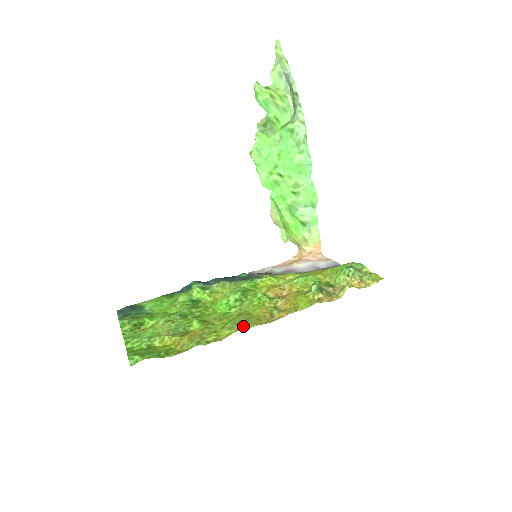
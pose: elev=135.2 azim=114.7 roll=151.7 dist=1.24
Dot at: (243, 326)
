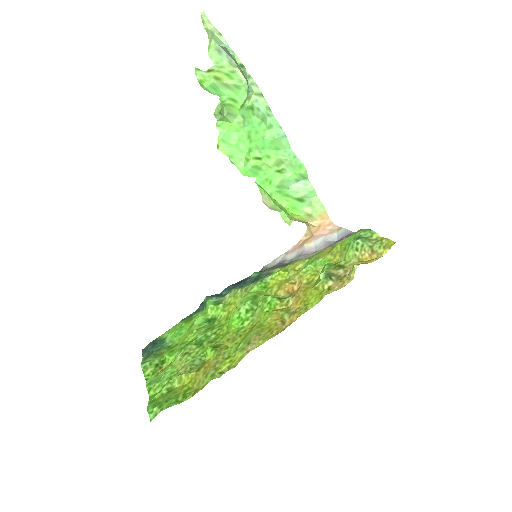
Dot at: (254, 344)
